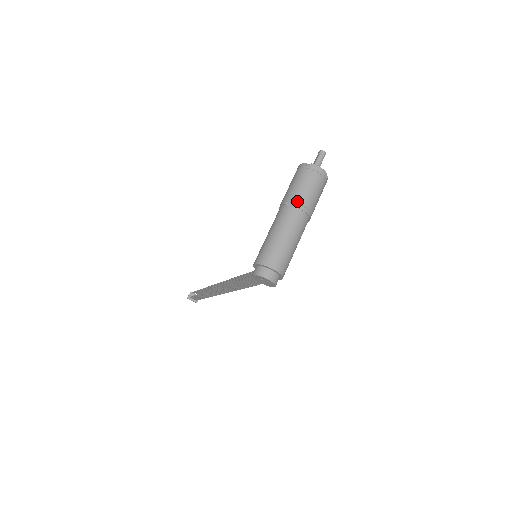
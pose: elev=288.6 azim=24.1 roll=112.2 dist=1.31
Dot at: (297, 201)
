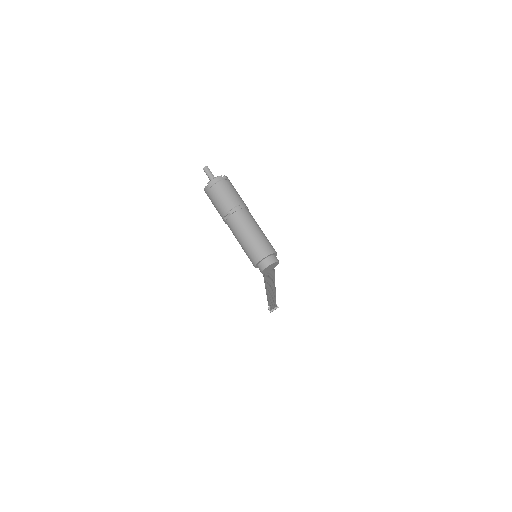
Dot at: (228, 211)
